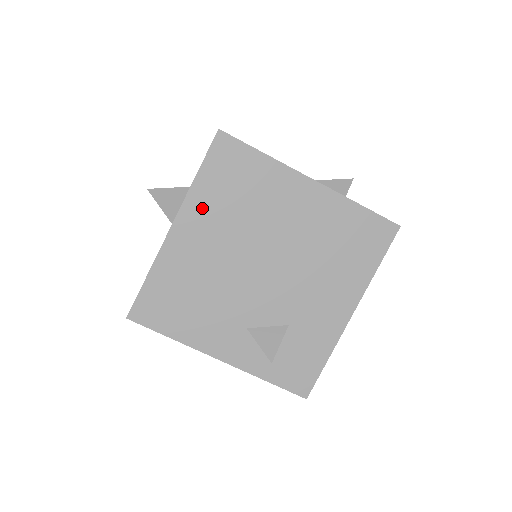
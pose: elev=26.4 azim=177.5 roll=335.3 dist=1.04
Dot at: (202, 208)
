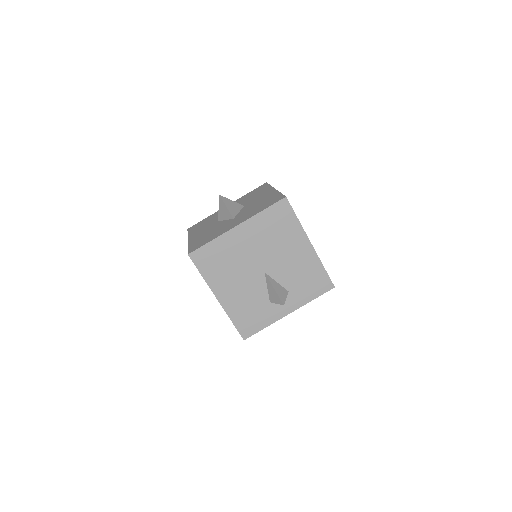
Dot at: occluded
